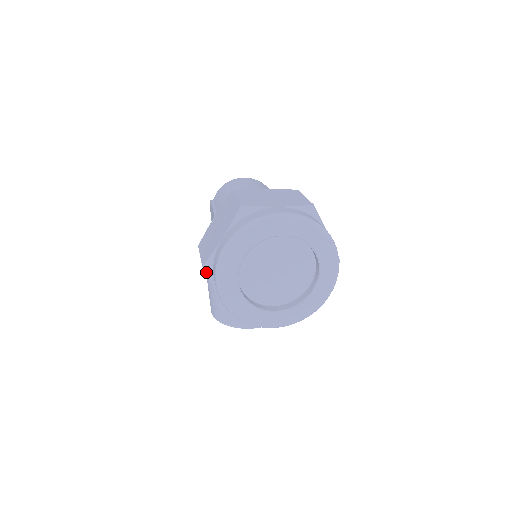
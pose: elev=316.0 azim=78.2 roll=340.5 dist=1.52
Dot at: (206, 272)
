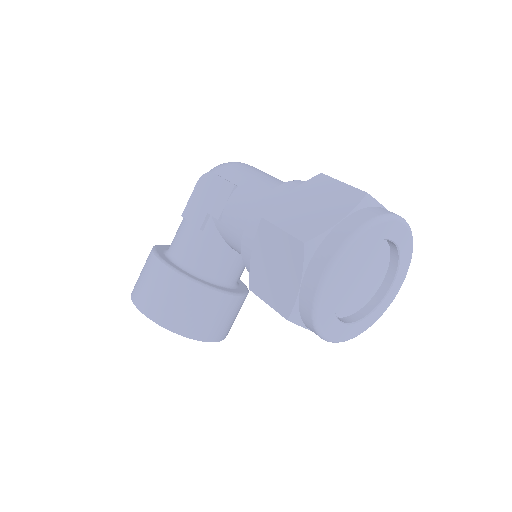
Dot at: (305, 251)
